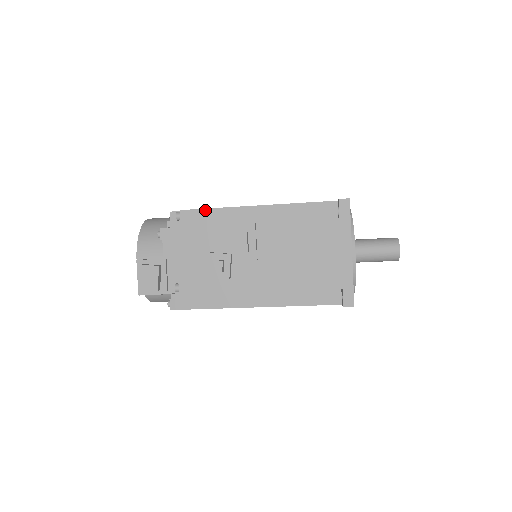
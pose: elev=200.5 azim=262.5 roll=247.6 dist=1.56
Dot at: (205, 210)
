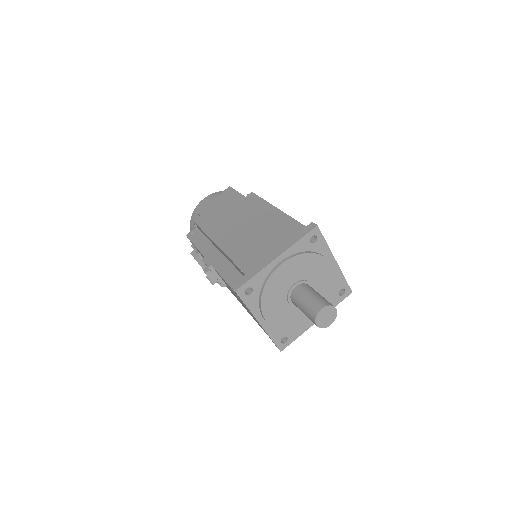
Dot at: (201, 229)
